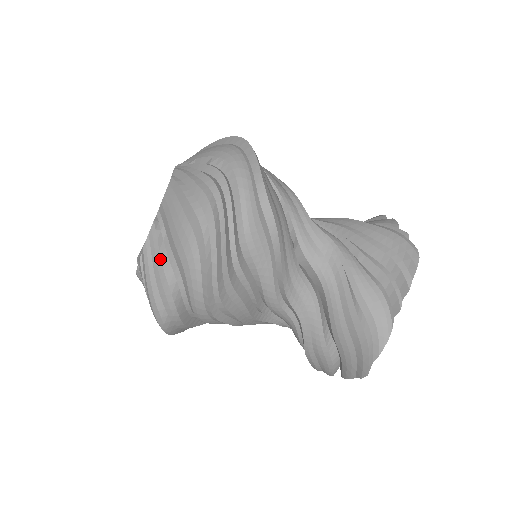
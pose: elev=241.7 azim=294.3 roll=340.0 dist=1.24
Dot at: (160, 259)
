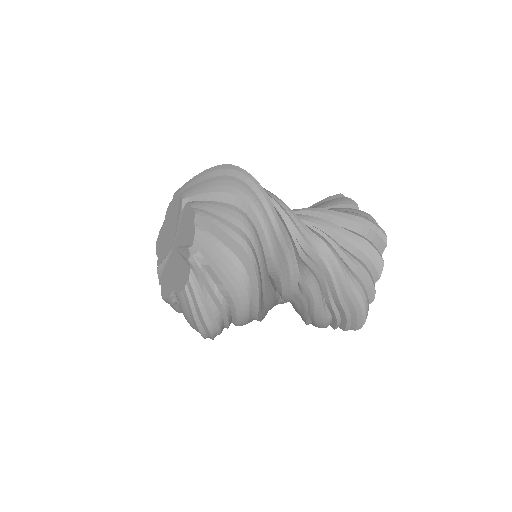
Dot at: (175, 310)
